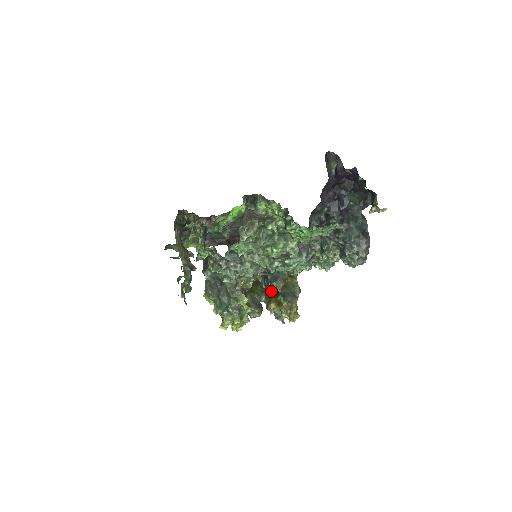
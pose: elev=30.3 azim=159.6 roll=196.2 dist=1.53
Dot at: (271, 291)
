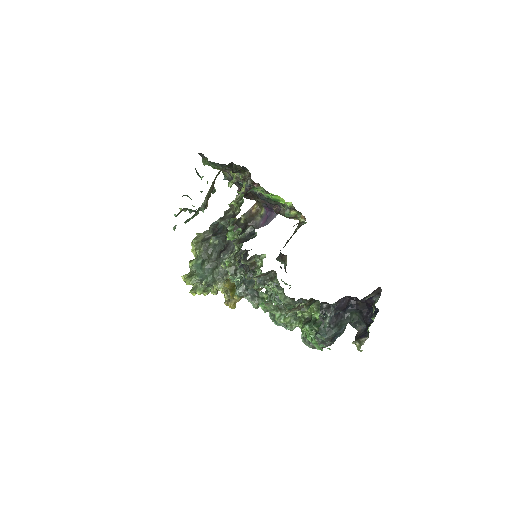
Dot at: occluded
